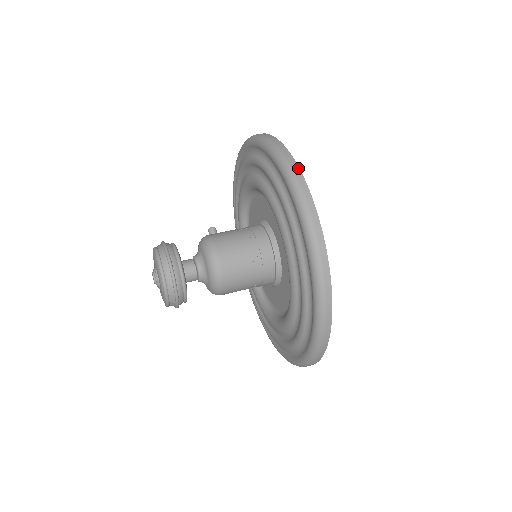
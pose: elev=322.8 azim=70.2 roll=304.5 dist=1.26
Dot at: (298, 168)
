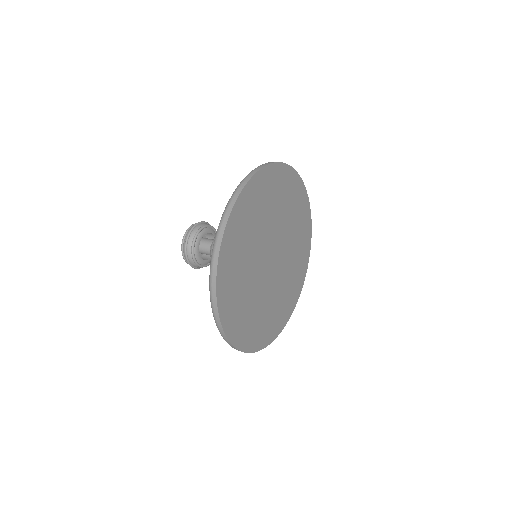
Dot at: (218, 252)
